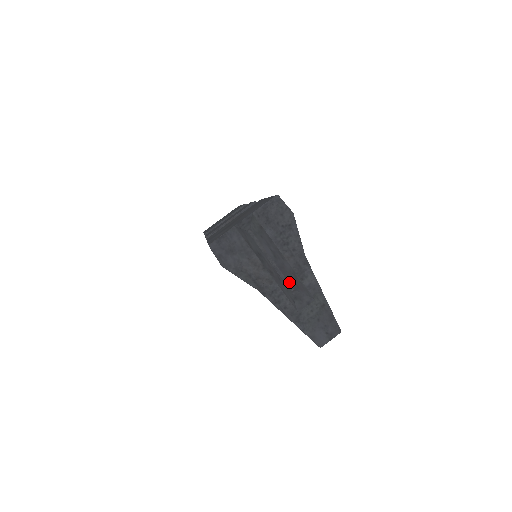
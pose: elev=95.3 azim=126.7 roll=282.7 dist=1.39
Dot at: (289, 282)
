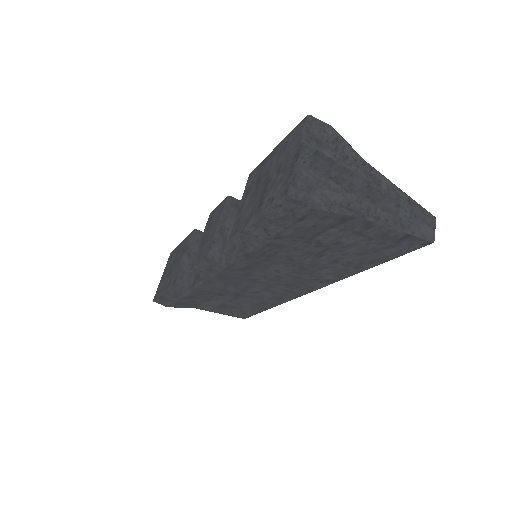
Dot at: occluded
